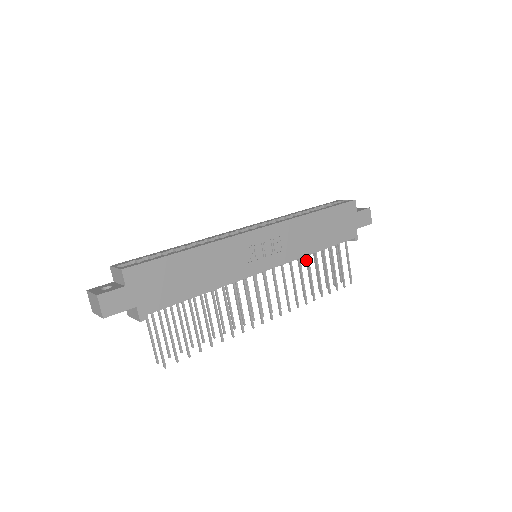
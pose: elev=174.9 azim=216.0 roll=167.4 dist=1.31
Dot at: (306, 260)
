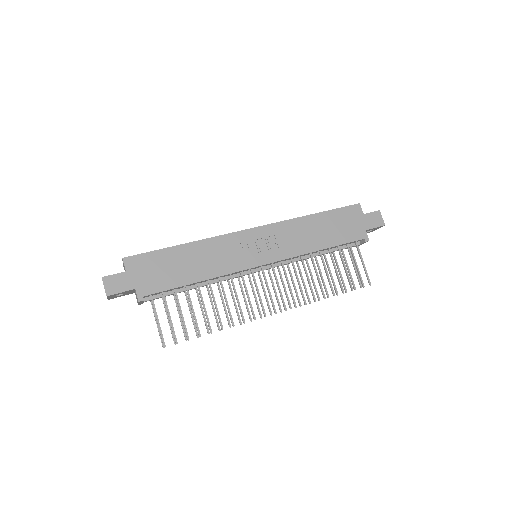
Dot at: occluded
